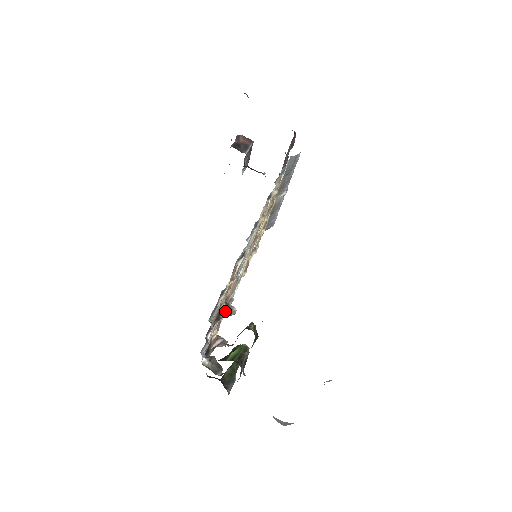
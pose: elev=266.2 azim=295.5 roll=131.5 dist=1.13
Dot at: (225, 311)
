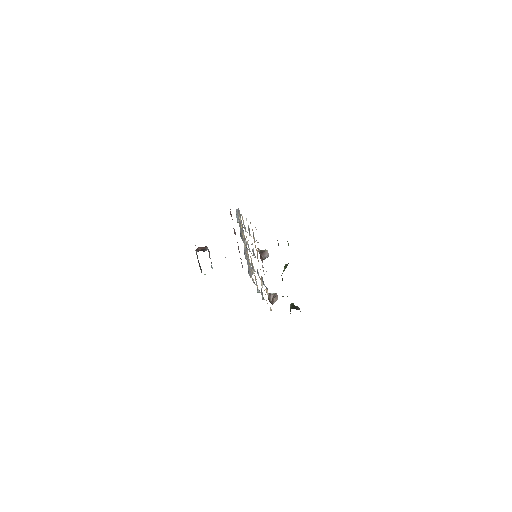
Dot at: (262, 253)
